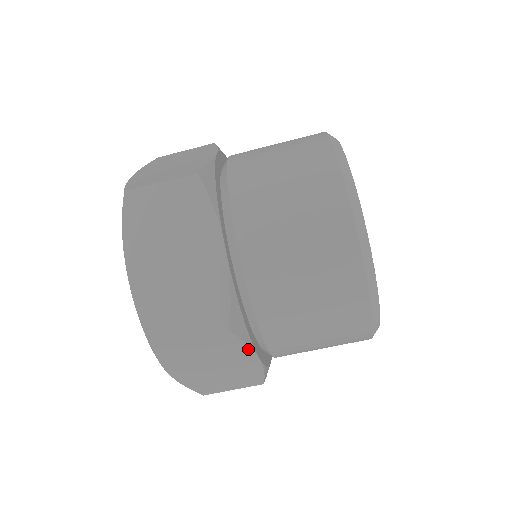
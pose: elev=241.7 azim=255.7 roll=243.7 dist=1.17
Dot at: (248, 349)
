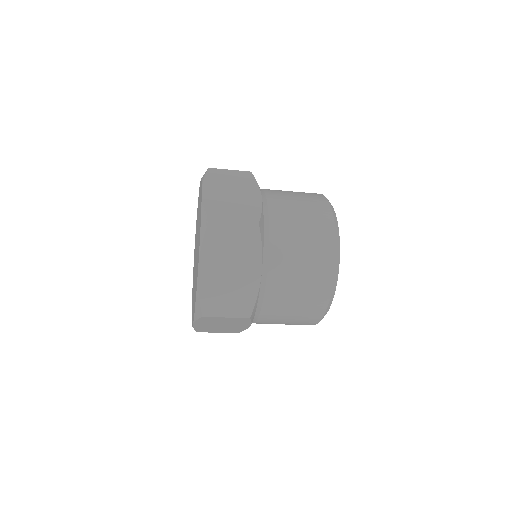
Dot at: (249, 324)
